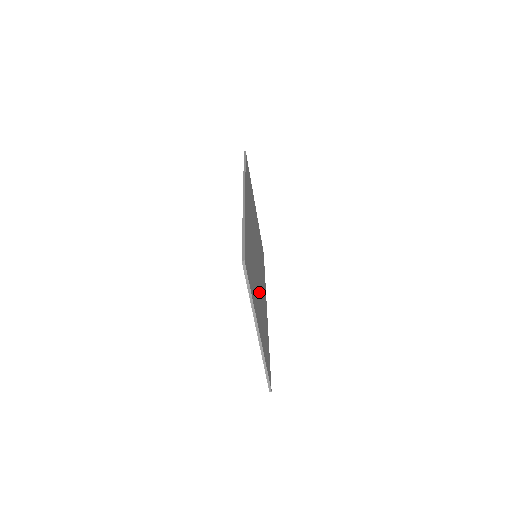
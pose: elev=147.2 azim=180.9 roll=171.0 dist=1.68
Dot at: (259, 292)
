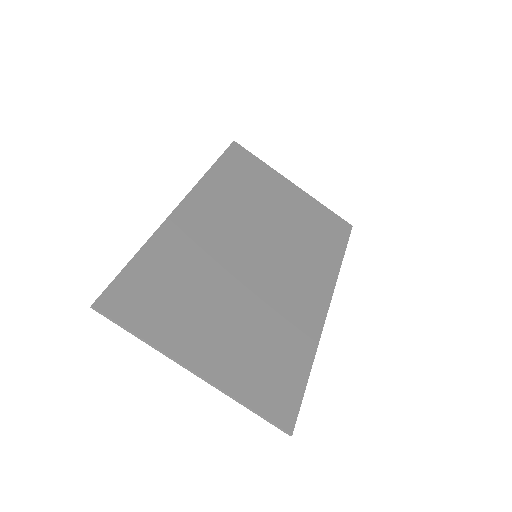
Dot at: (244, 305)
